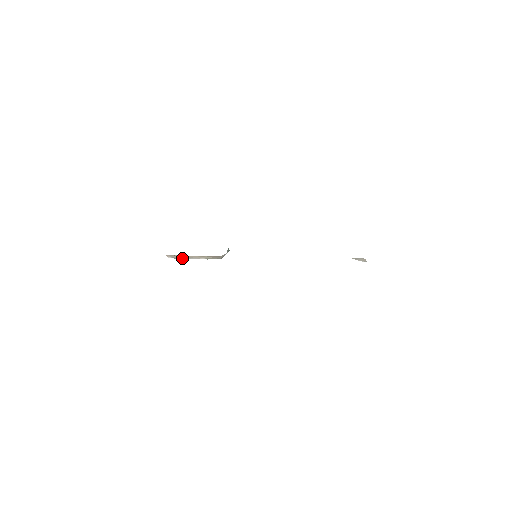
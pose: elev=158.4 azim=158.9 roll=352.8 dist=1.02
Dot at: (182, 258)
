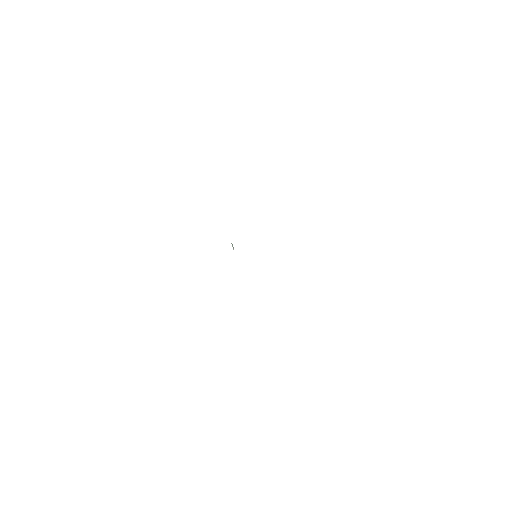
Dot at: occluded
